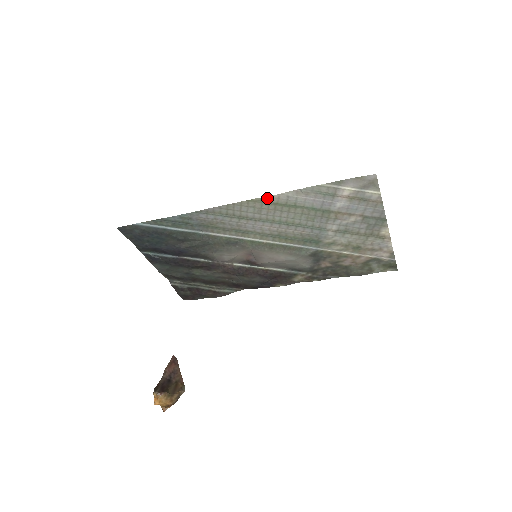
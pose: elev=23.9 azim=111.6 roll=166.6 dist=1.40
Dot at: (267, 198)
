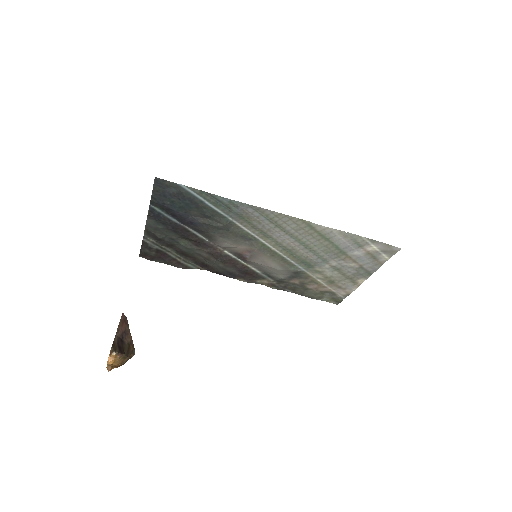
Dot at: (316, 225)
